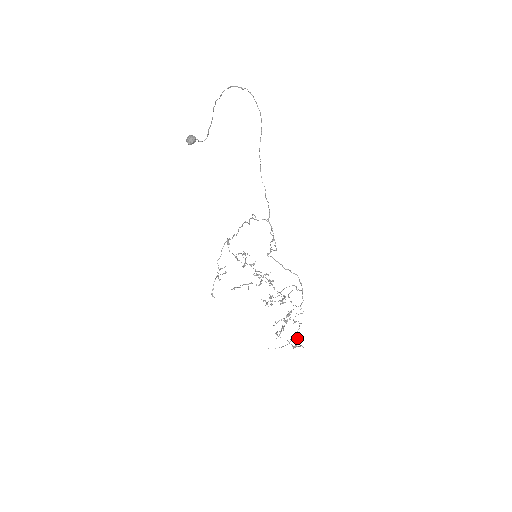
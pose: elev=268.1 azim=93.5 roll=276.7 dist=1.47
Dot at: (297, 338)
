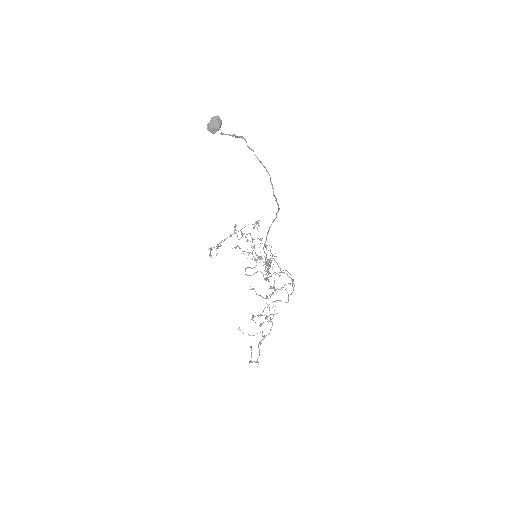
Dot at: occluded
